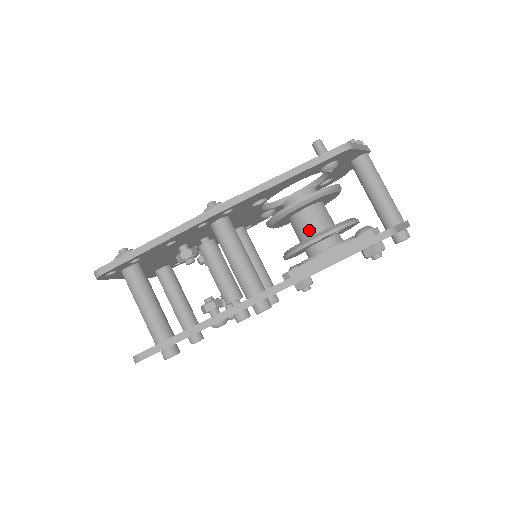
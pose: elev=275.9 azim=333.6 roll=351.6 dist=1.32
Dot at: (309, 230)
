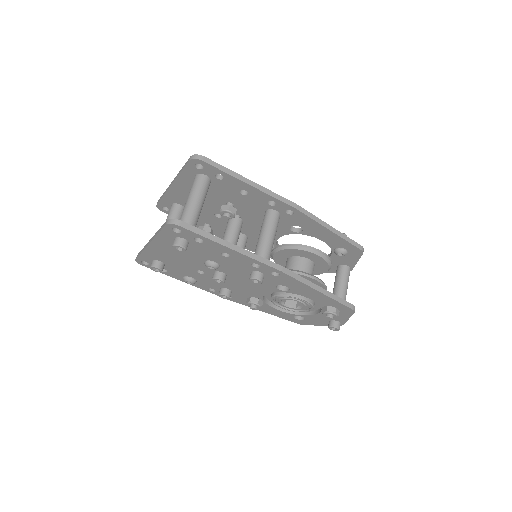
Dot at: occluded
